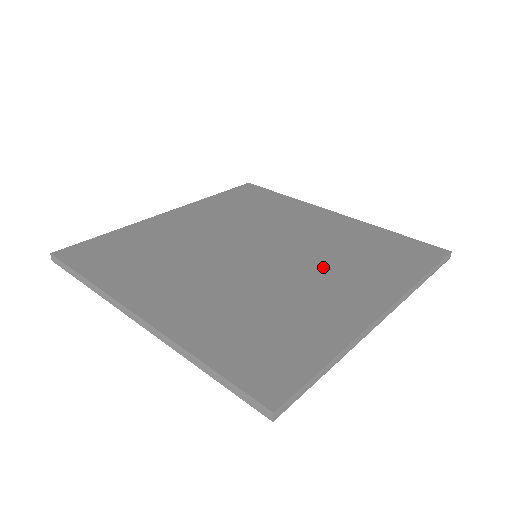
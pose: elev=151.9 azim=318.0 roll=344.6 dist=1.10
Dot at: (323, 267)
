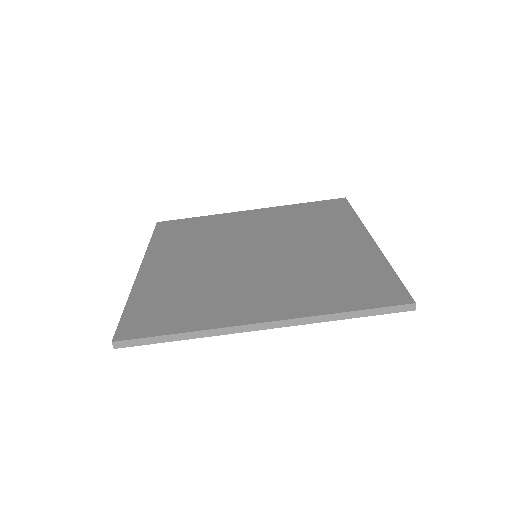
Dot at: (306, 238)
